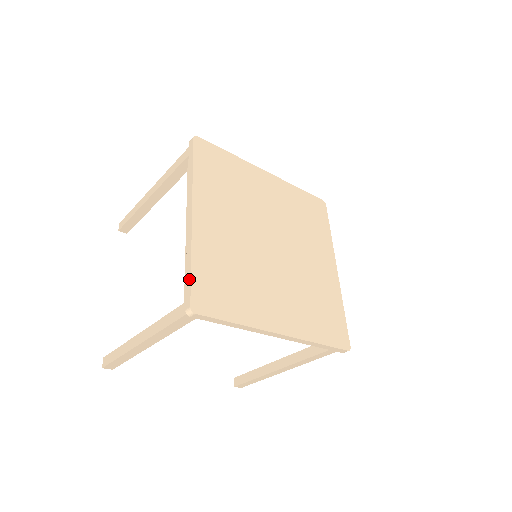
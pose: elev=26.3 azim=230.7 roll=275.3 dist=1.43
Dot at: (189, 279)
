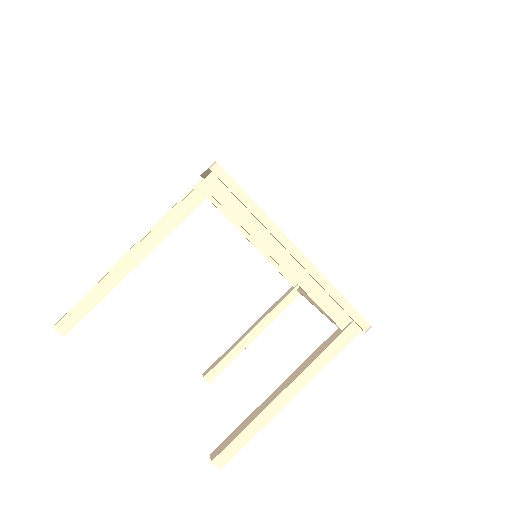
Dot at: (349, 306)
